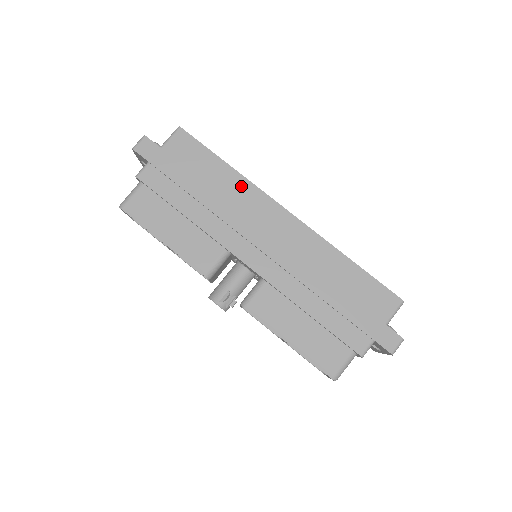
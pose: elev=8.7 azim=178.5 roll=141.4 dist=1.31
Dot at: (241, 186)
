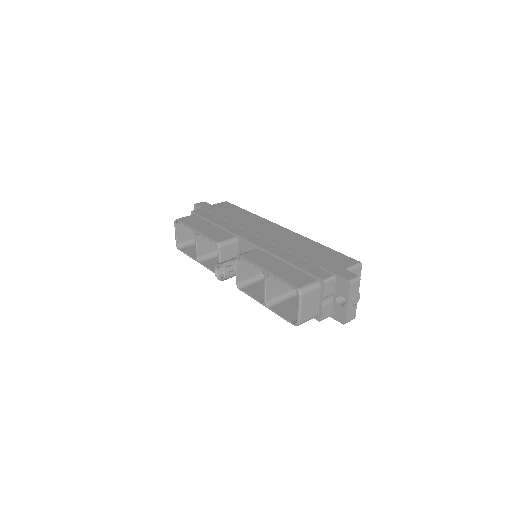
Dot at: (255, 218)
